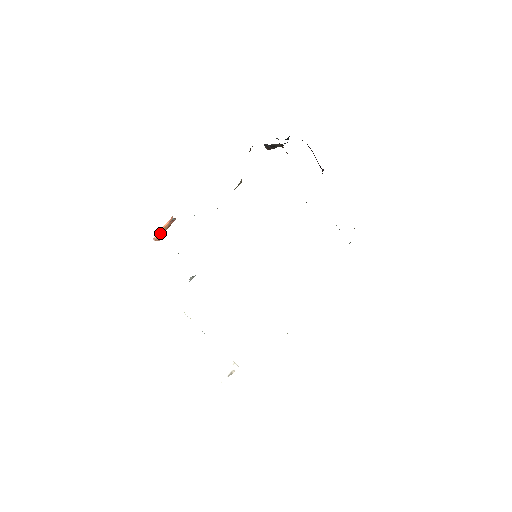
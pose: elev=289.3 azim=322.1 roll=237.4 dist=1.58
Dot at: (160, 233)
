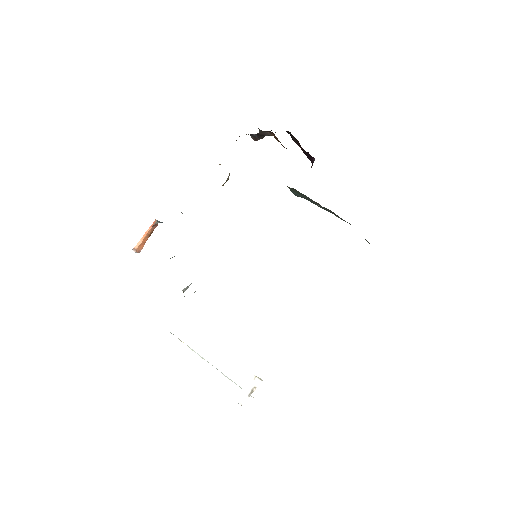
Dot at: (141, 242)
